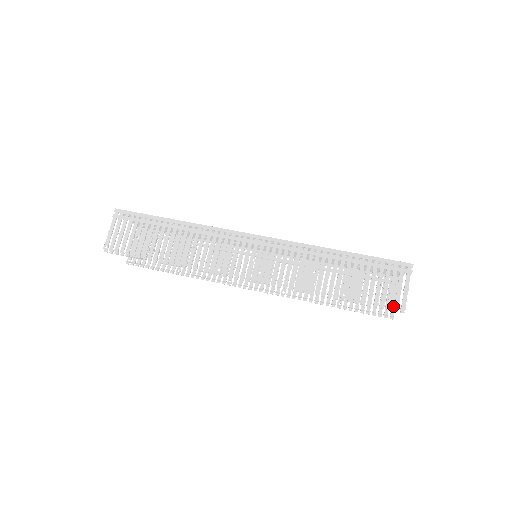
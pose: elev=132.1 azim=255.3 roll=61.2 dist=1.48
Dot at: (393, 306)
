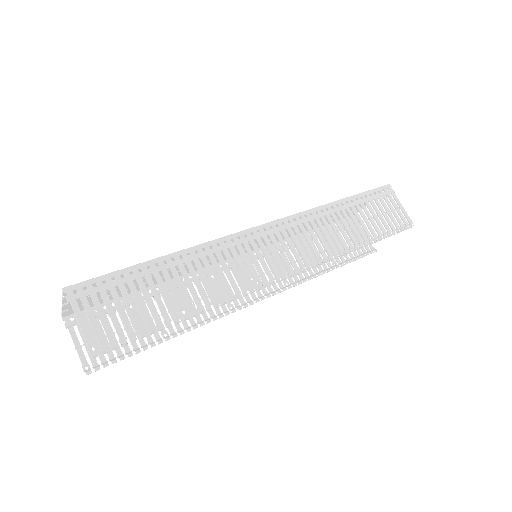
Dot at: occluded
